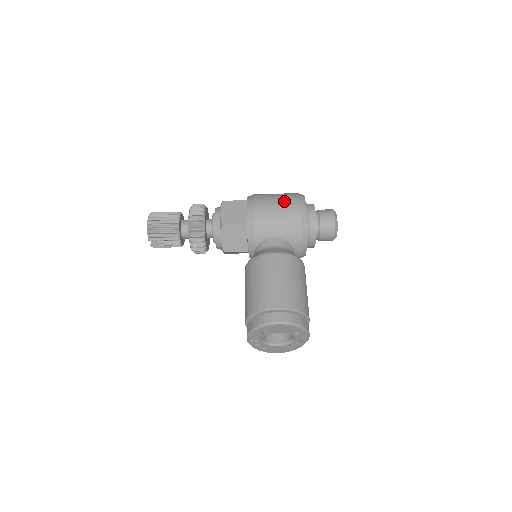
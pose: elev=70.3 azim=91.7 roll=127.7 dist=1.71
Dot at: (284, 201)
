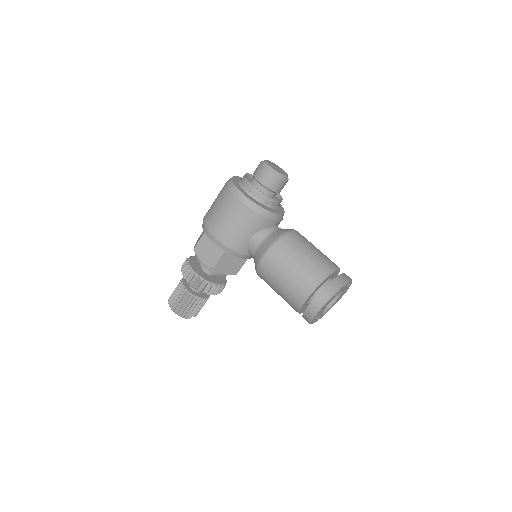
Dot at: (226, 208)
